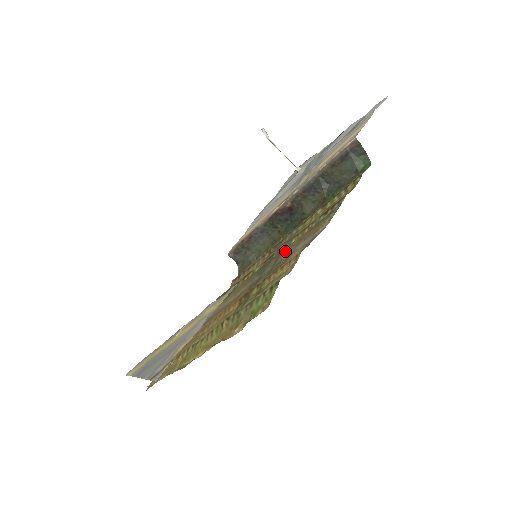
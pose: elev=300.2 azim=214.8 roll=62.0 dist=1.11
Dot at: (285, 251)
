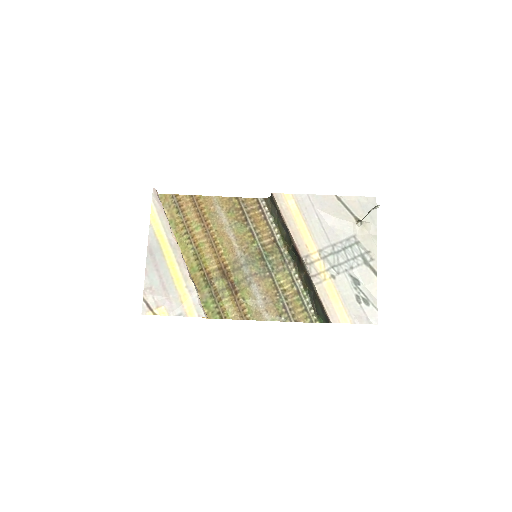
Dot at: (261, 279)
